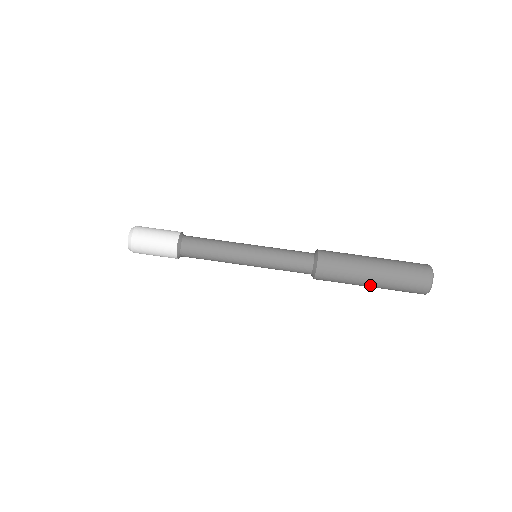
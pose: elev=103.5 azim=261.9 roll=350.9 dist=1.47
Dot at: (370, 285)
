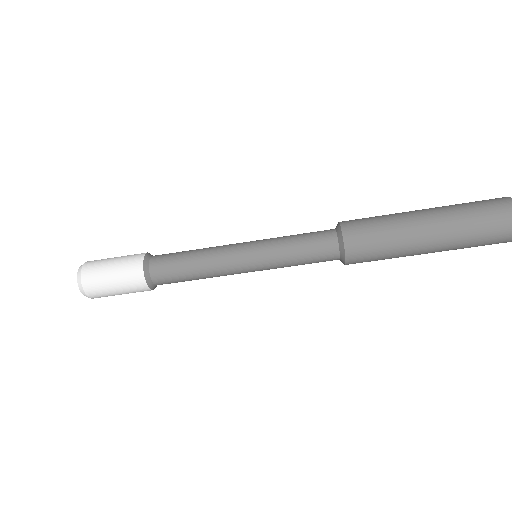
Dot at: occluded
